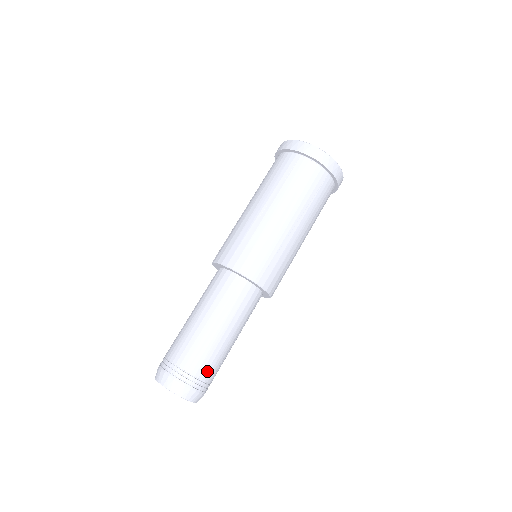
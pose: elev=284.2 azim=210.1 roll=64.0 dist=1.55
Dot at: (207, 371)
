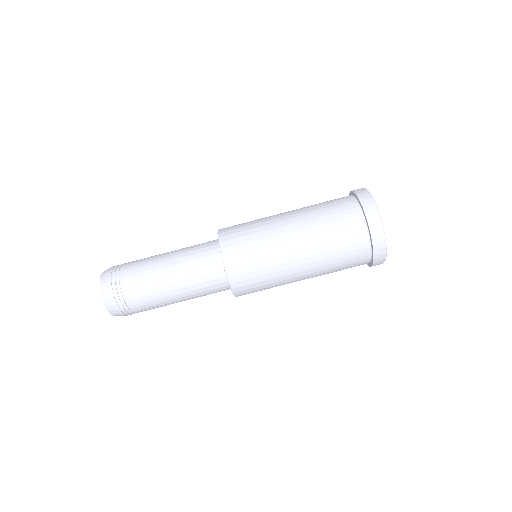
Dot at: (132, 288)
